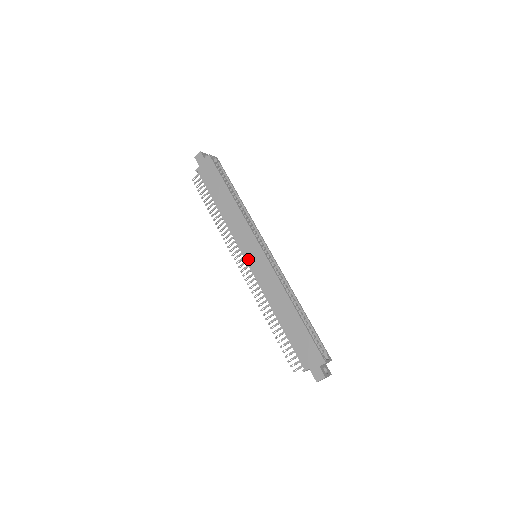
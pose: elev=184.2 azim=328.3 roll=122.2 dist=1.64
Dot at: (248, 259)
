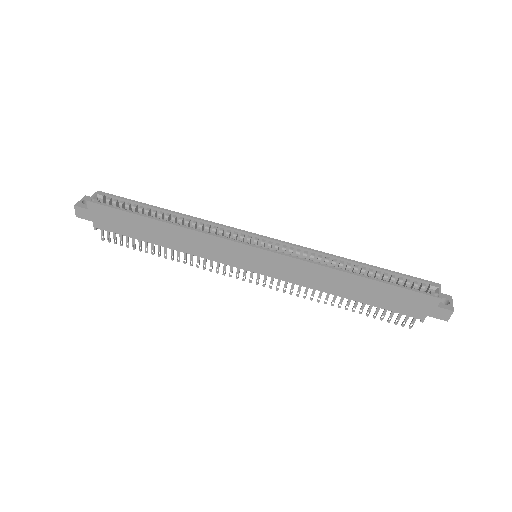
Dot at: (252, 269)
